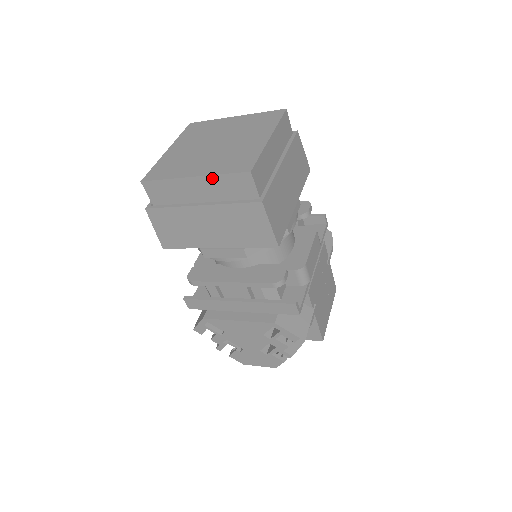
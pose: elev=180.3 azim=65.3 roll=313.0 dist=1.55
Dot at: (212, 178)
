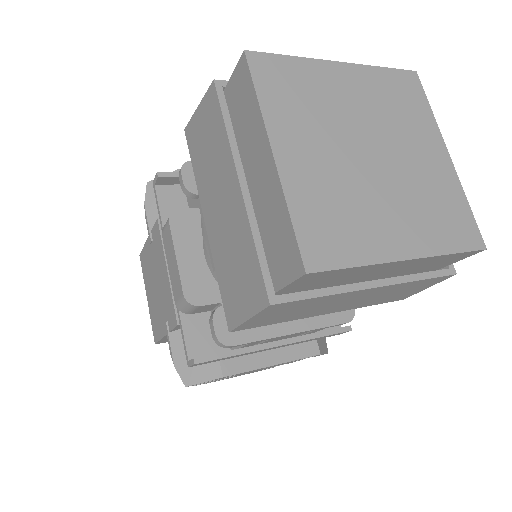
Dot at: (431, 258)
